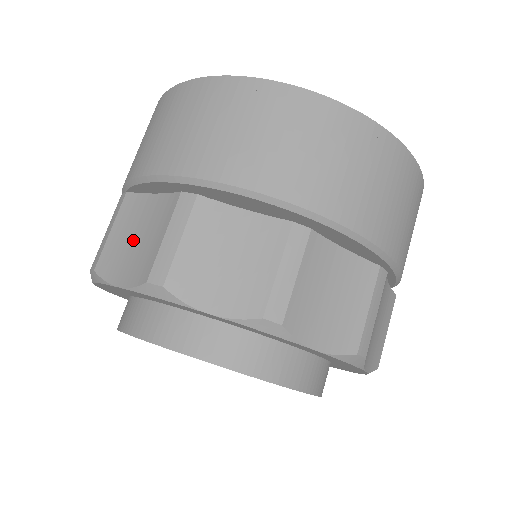
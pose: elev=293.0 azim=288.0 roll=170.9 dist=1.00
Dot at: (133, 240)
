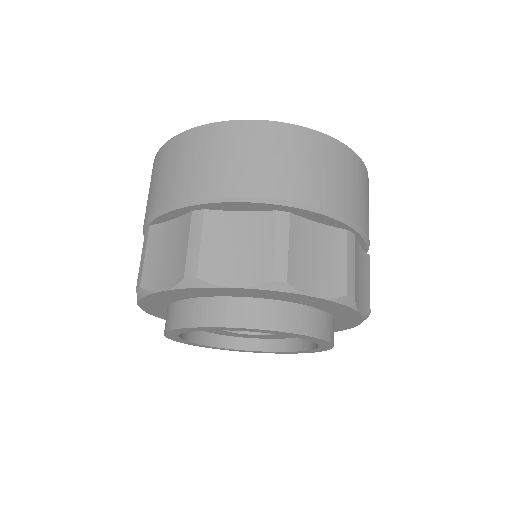
Dot at: (164, 256)
